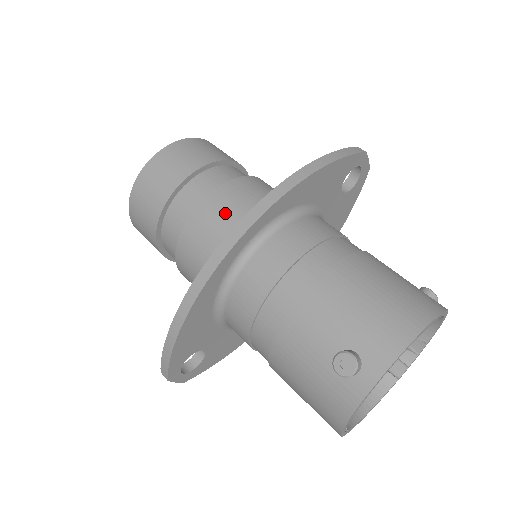
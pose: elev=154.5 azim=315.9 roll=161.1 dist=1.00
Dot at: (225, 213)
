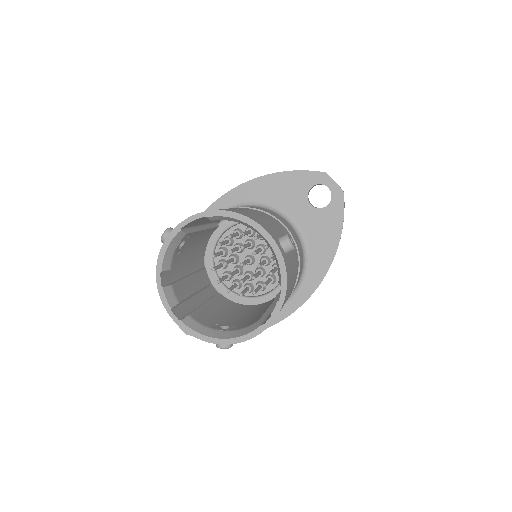
Dot at: occluded
